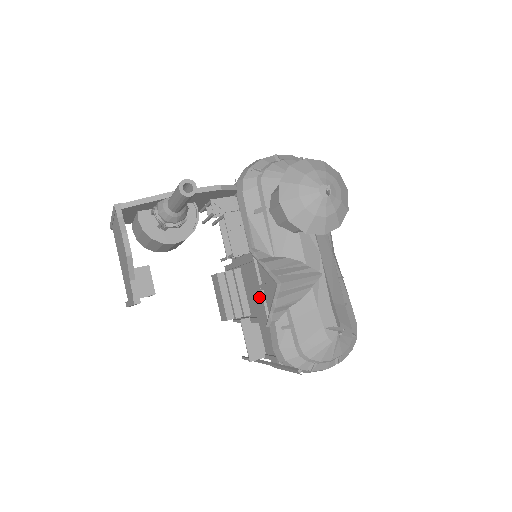
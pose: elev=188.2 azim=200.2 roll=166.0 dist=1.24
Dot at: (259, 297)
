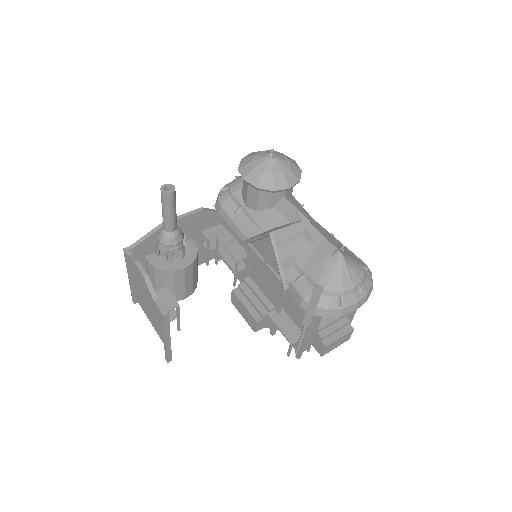
Dot at: (270, 276)
